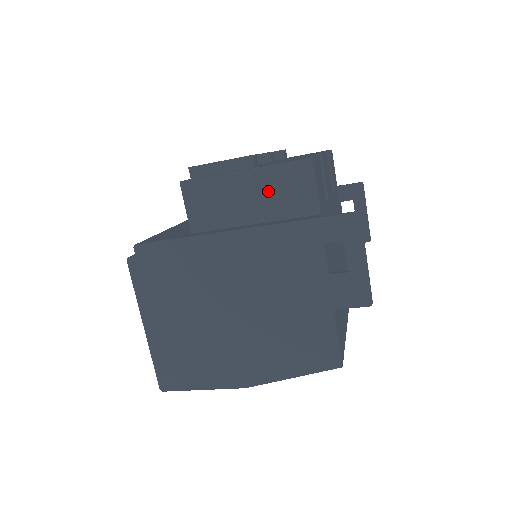
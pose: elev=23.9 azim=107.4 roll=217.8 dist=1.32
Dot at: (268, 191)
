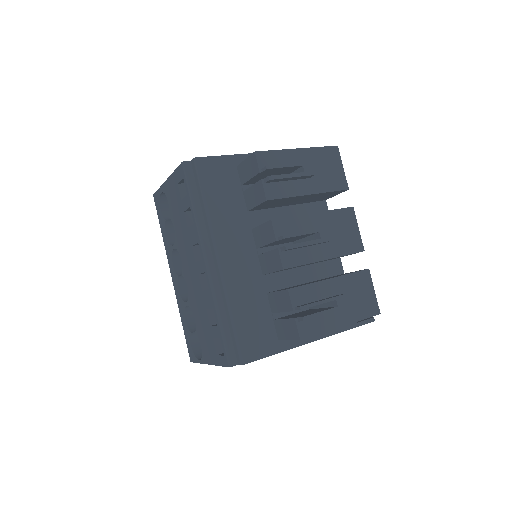
Dot at: occluded
